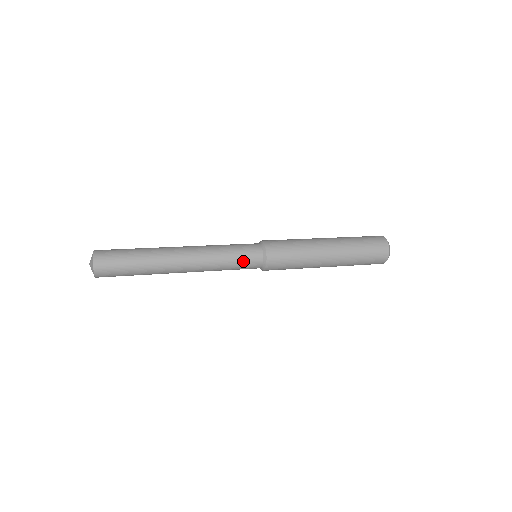
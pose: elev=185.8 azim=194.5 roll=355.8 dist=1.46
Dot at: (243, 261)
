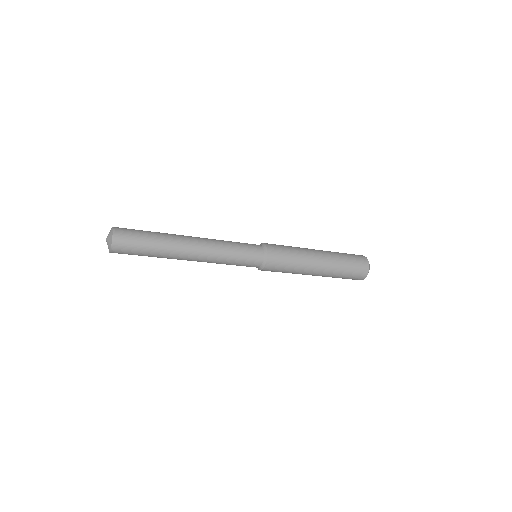
Dot at: (247, 253)
